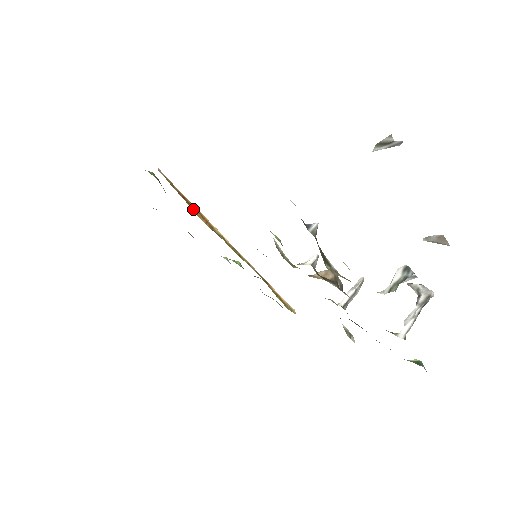
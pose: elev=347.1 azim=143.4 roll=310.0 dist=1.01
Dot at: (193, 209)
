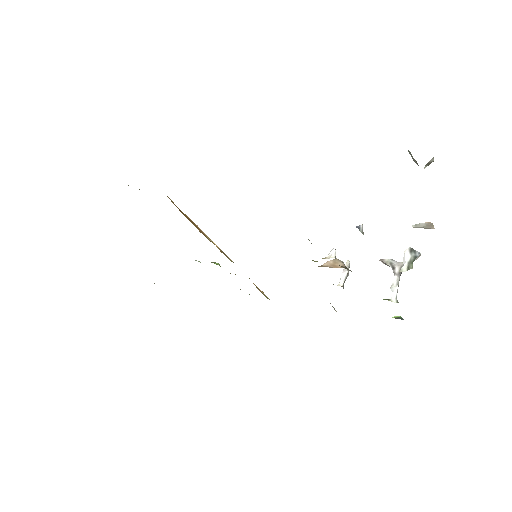
Dot at: (189, 220)
